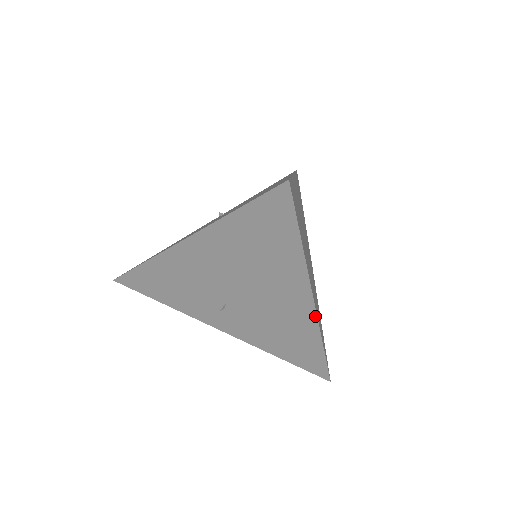
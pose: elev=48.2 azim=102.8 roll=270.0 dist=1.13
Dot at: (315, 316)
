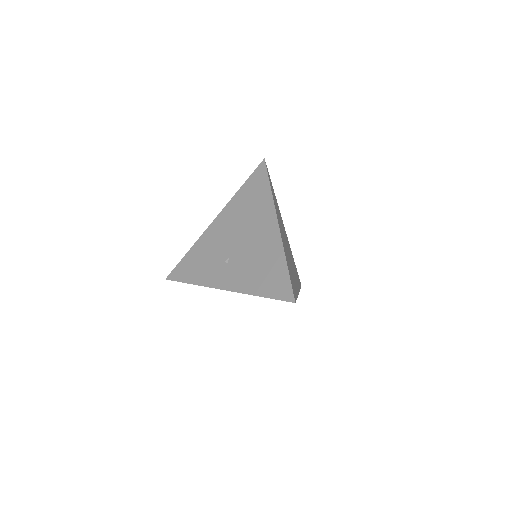
Dot at: (280, 235)
